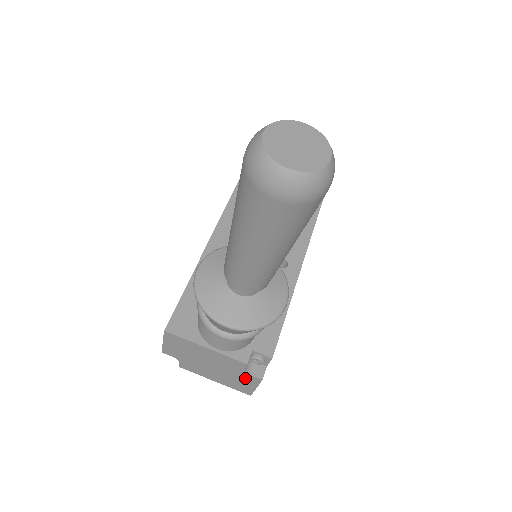
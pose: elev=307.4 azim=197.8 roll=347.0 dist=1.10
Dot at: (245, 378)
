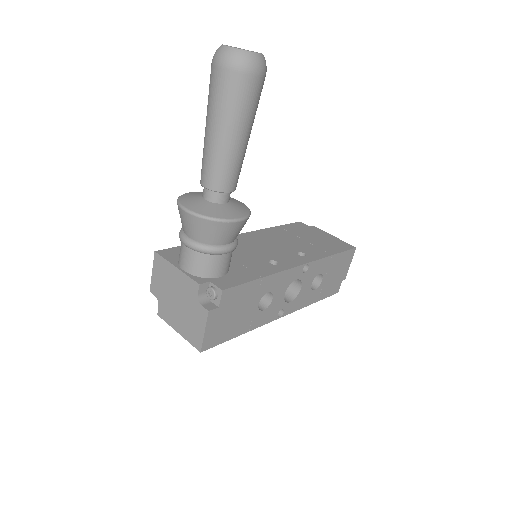
Dot at: (198, 314)
